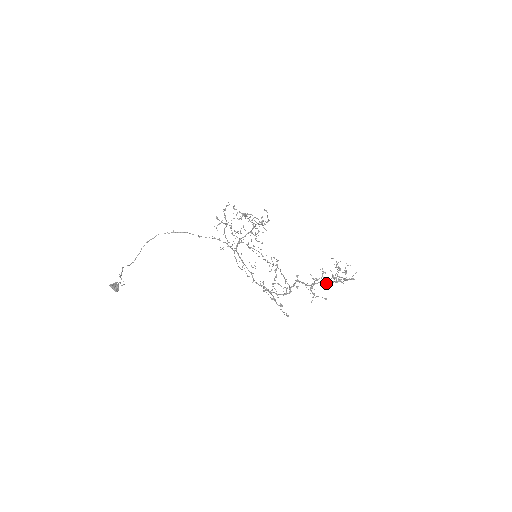
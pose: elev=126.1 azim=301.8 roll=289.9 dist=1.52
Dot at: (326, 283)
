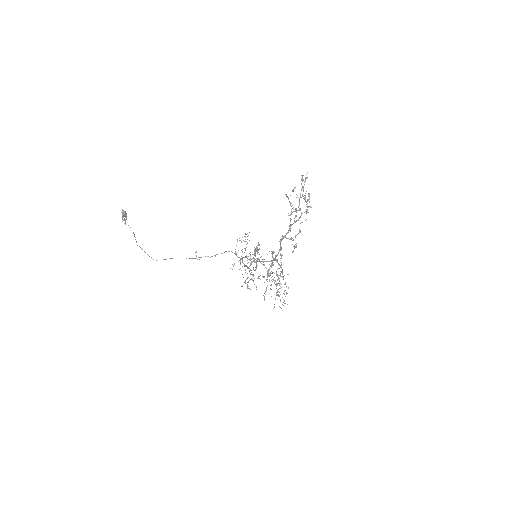
Dot at: occluded
